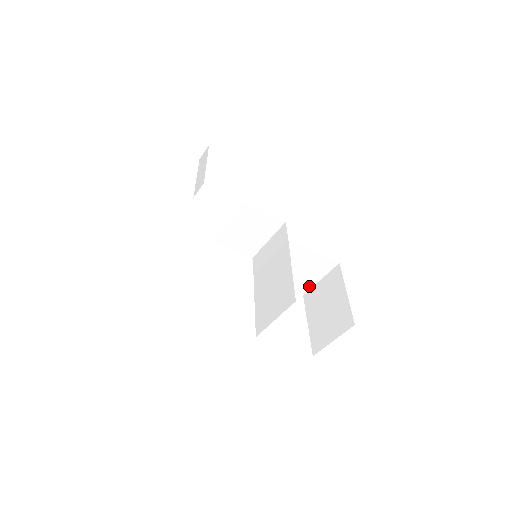
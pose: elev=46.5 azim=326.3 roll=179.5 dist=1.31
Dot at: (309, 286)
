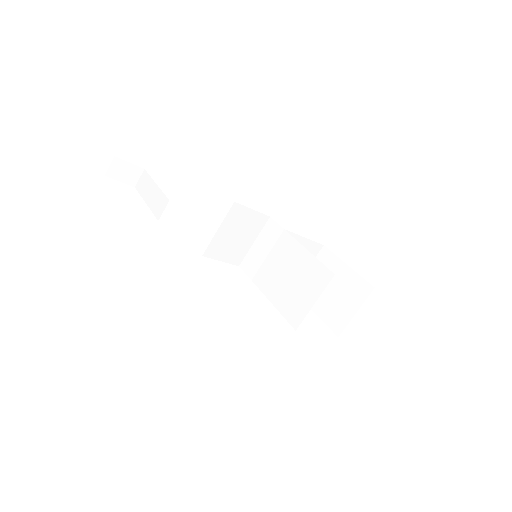
Dot at: occluded
